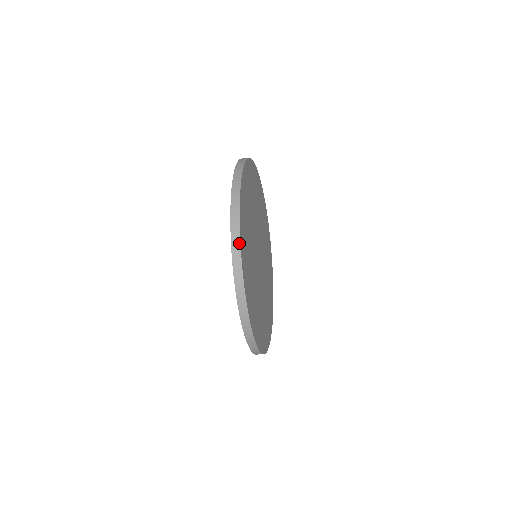
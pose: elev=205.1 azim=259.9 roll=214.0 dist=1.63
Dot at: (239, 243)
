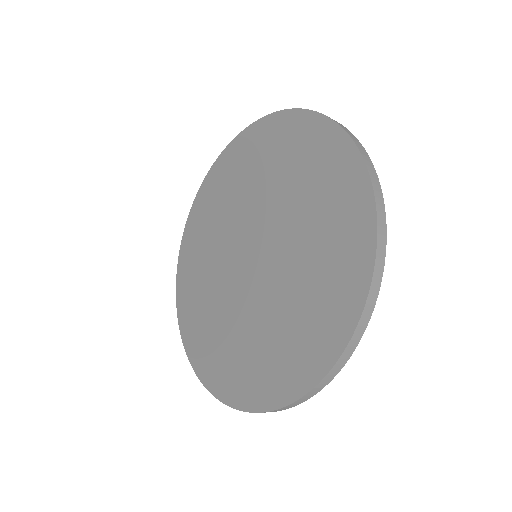
Dot at: (330, 381)
